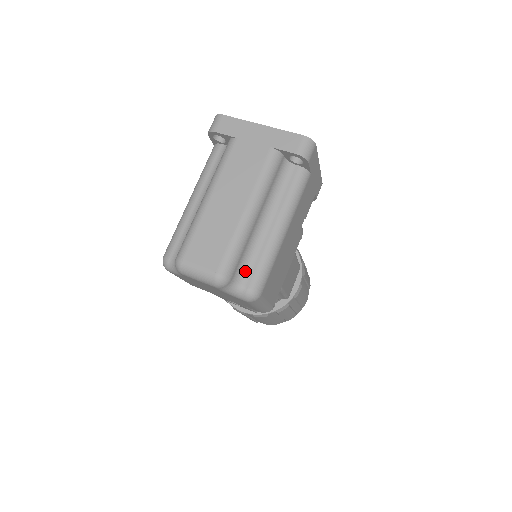
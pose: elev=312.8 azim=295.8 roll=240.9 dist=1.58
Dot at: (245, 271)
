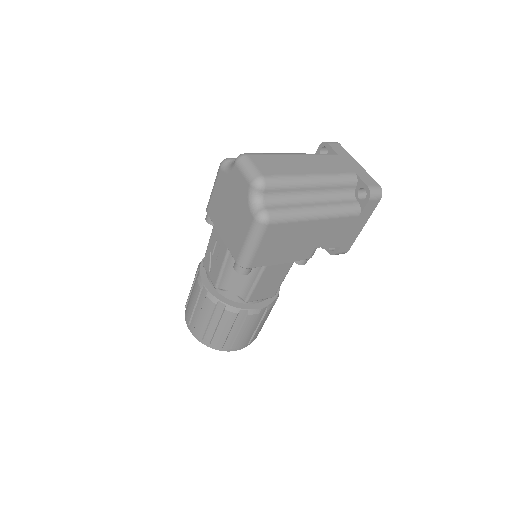
Dot at: (275, 201)
